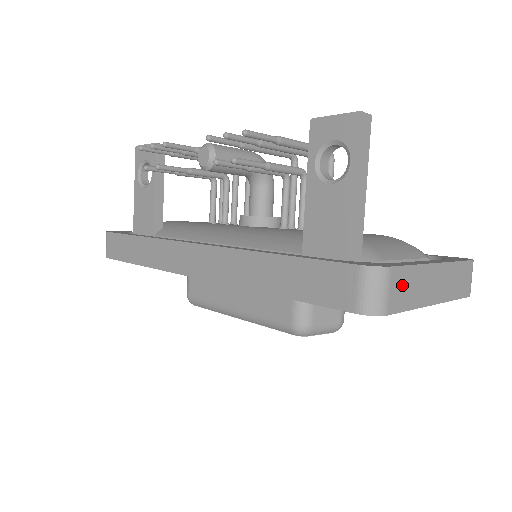
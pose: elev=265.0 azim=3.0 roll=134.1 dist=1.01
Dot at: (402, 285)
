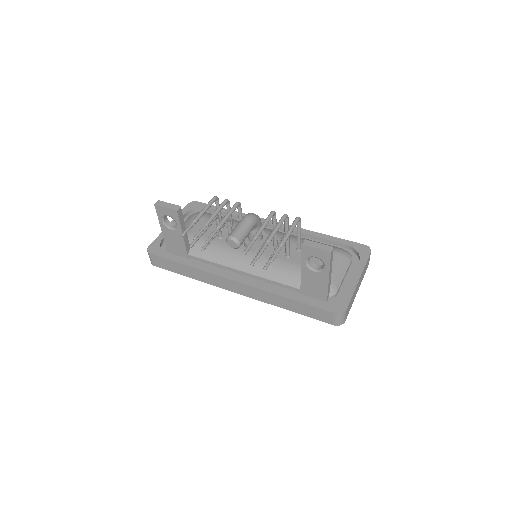
Dot at: (349, 307)
